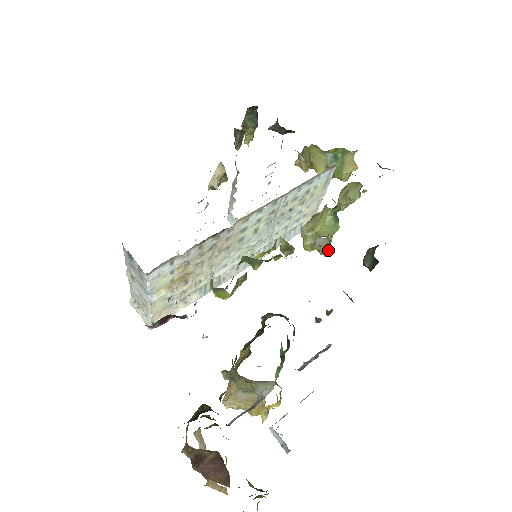
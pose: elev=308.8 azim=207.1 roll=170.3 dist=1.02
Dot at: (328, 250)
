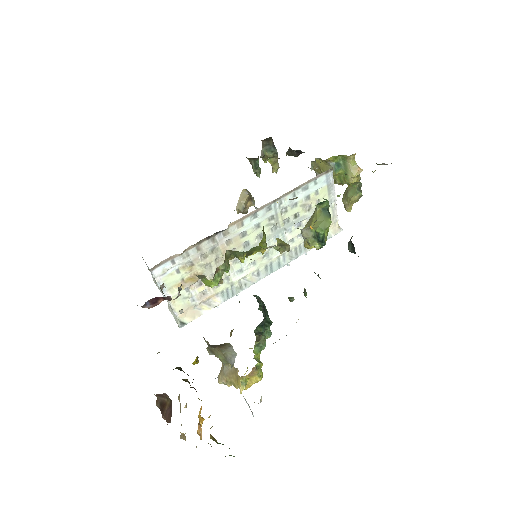
Dot at: (318, 243)
